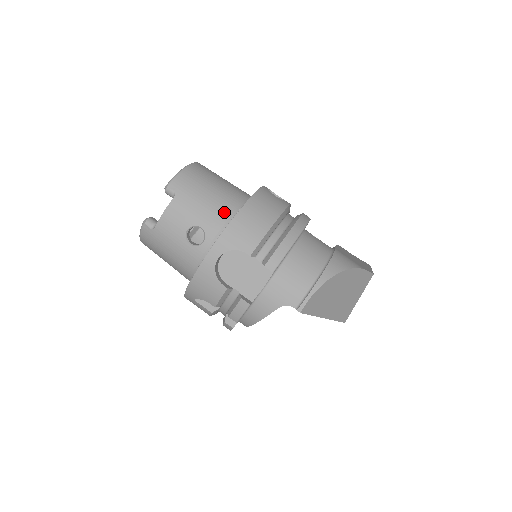
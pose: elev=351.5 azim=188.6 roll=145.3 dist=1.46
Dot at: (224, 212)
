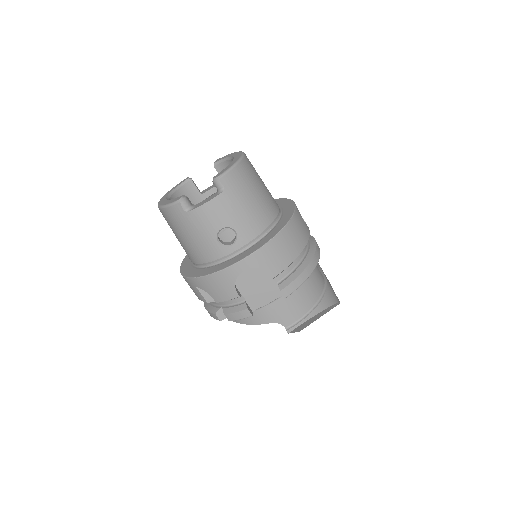
Dot at: (260, 224)
